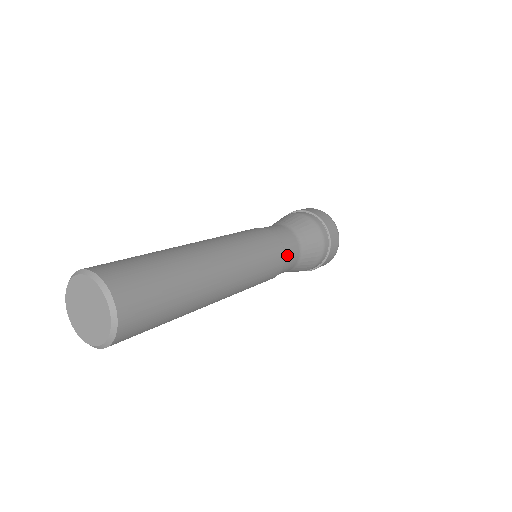
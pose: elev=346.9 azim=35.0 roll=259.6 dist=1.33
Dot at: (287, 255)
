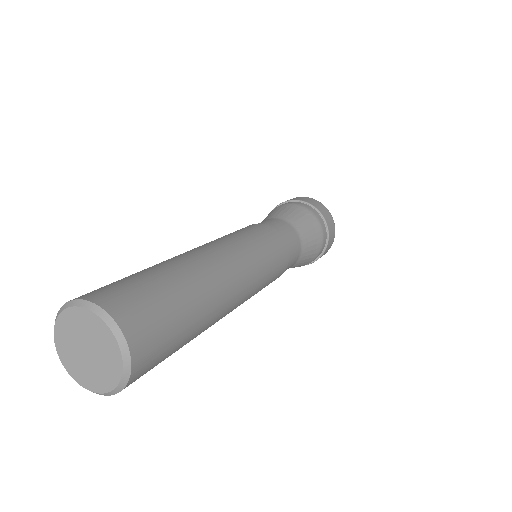
Dot at: occluded
